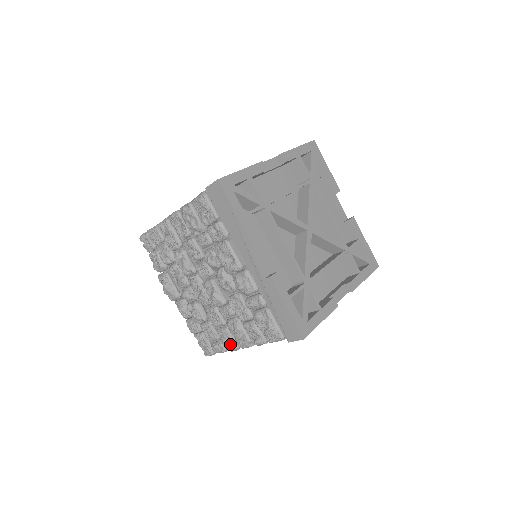
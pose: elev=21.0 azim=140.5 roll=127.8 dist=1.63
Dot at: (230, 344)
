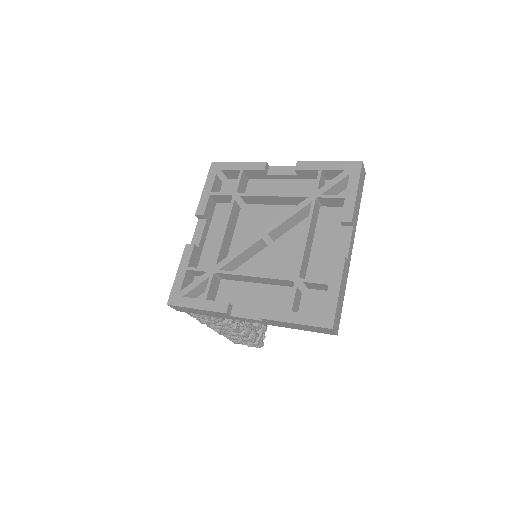
Dot at: occluded
